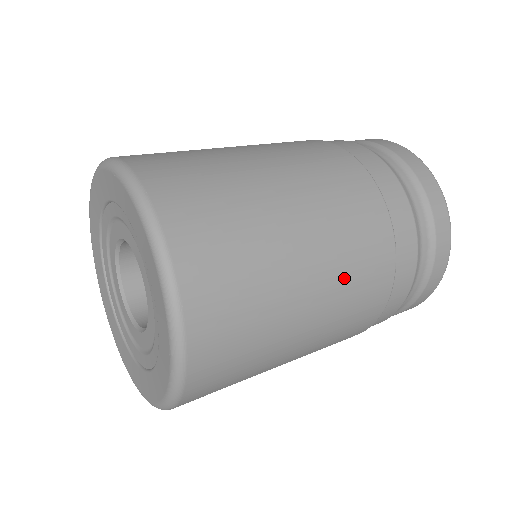
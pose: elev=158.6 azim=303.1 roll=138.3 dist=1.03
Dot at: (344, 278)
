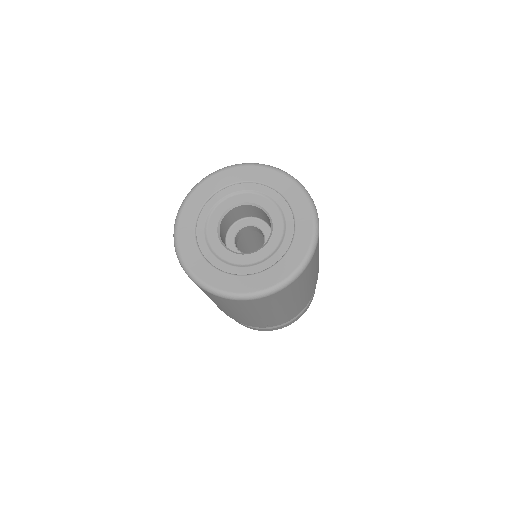
Dot at: occluded
